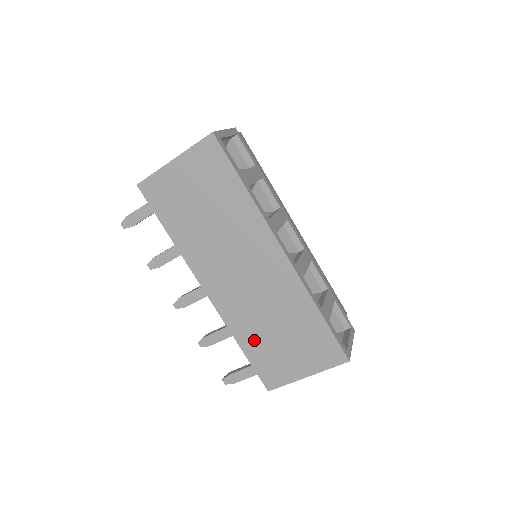
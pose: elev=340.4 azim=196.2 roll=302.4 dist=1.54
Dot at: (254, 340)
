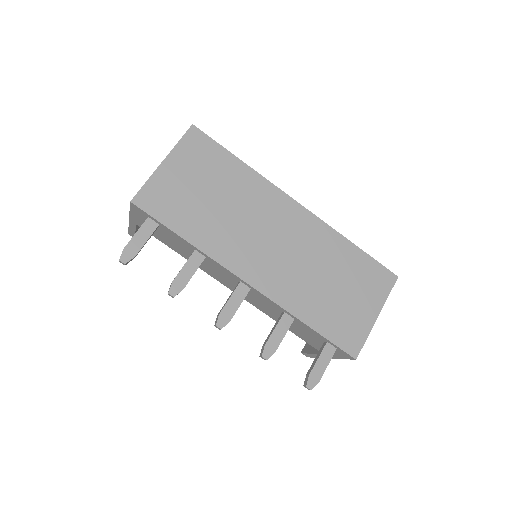
Dot at: (316, 308)
